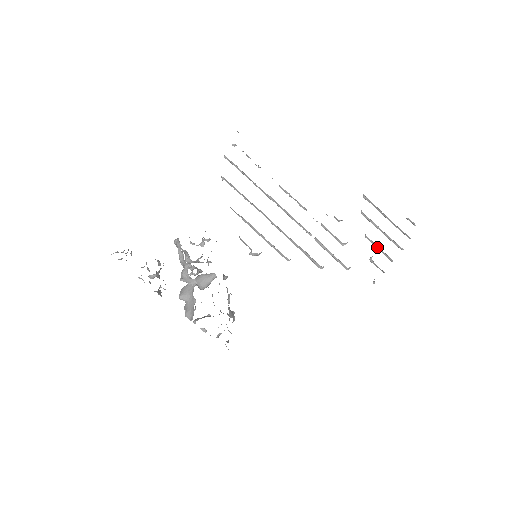
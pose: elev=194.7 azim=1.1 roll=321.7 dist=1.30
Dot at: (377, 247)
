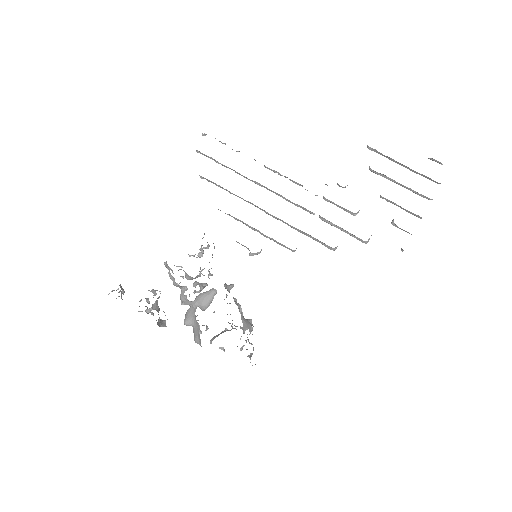
Dot at: (398, 206)
